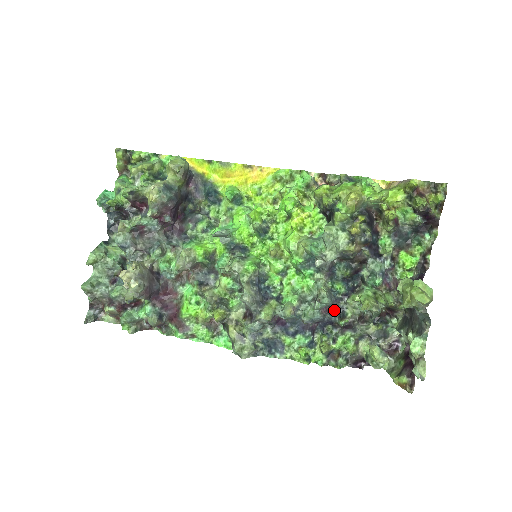
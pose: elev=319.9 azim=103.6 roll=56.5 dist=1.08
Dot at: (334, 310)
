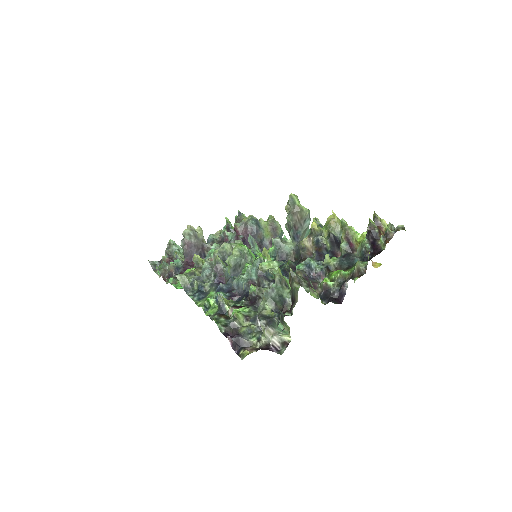
Dot at: occluded
